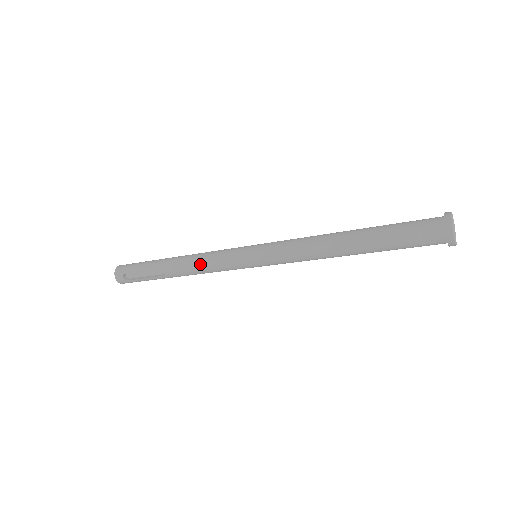
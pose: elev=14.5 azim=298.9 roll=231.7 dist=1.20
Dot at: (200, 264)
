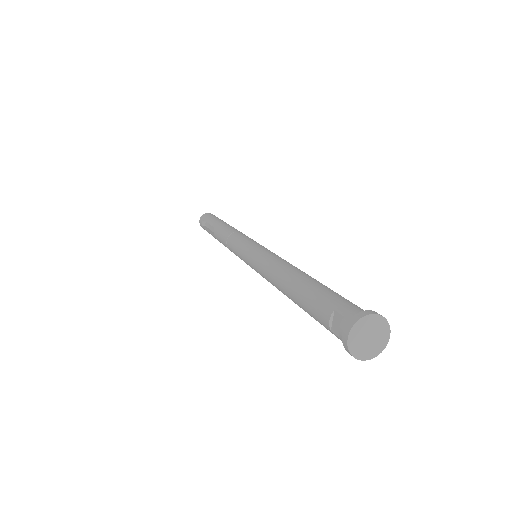
Dot at: (227, 238)
